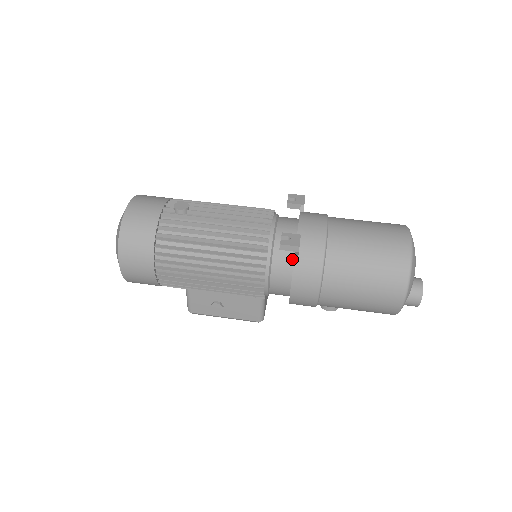
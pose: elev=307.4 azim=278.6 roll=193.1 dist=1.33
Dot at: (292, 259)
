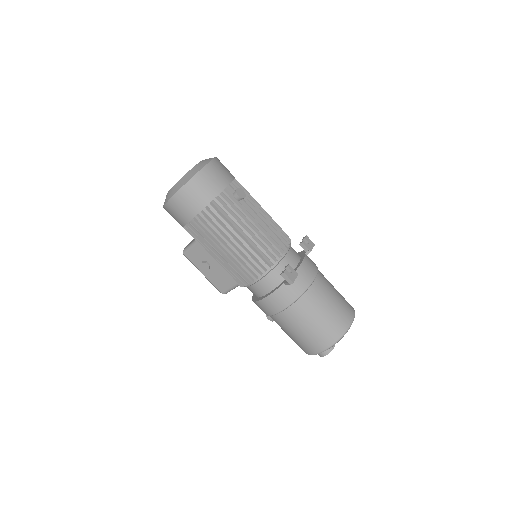
Dot at: (280, 282)
